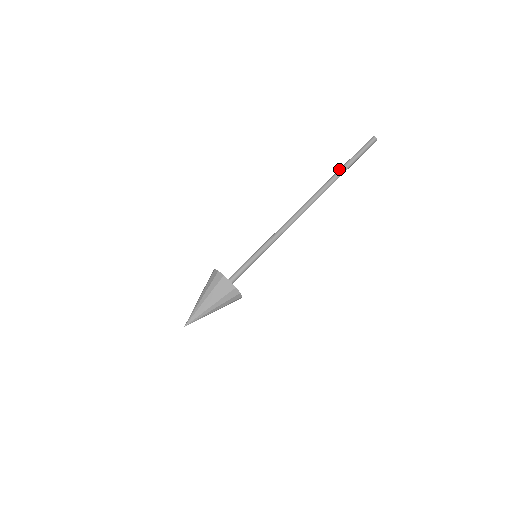
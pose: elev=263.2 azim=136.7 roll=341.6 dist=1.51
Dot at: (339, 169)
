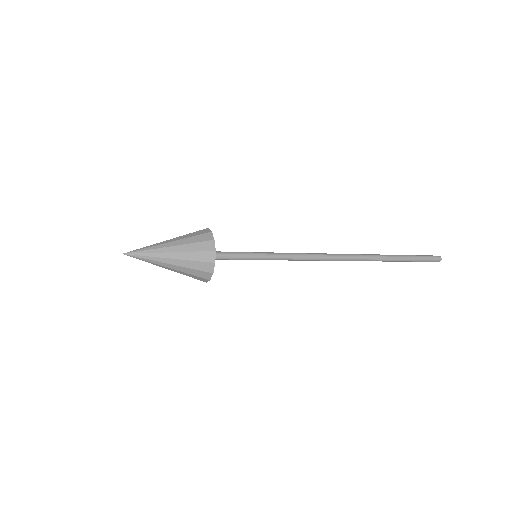
Dot at: occluded
